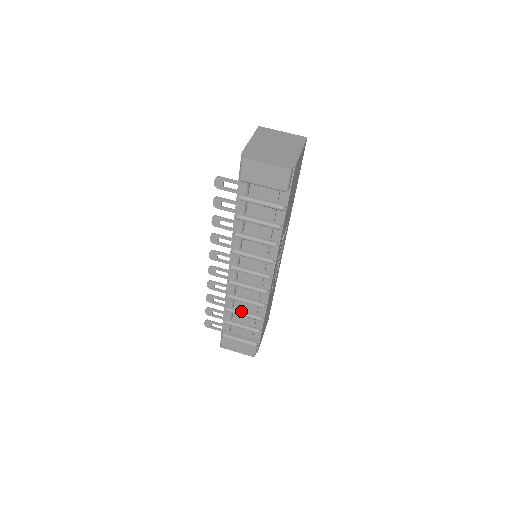
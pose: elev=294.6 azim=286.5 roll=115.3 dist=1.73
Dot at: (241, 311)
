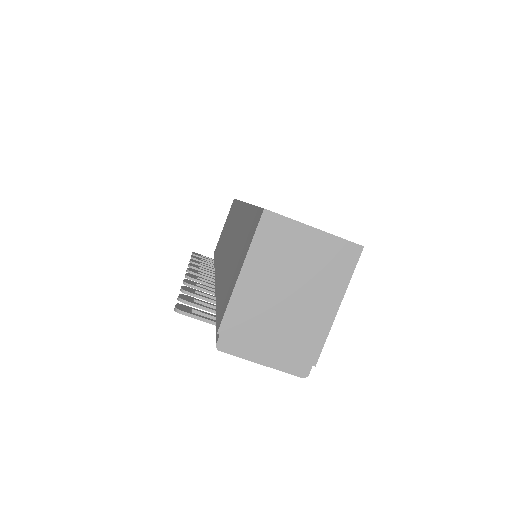
Dot at: occluded
